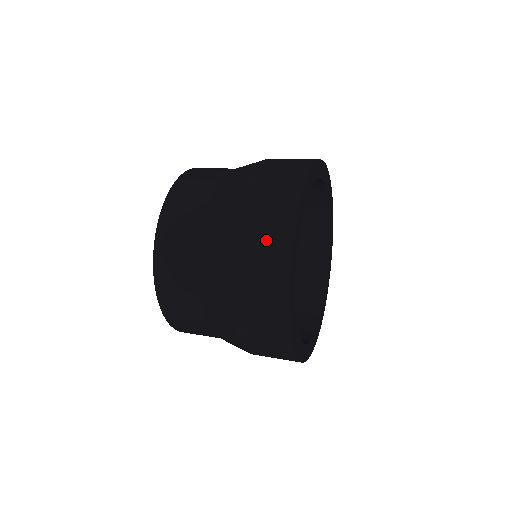
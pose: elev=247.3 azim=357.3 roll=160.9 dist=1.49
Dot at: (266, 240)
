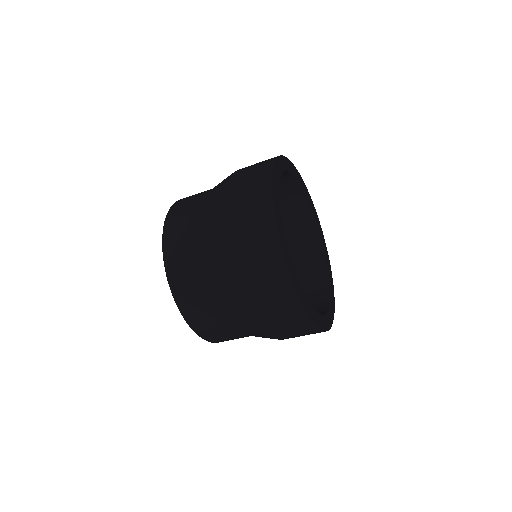
Dot at: (254, 169)
